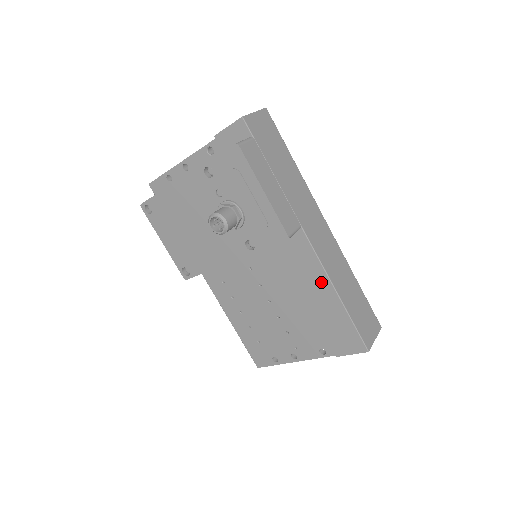
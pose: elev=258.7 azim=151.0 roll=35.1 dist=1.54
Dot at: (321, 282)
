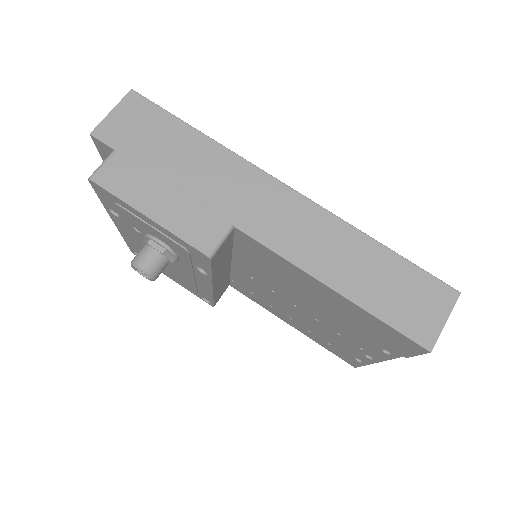
Dot at: (307, 280)
